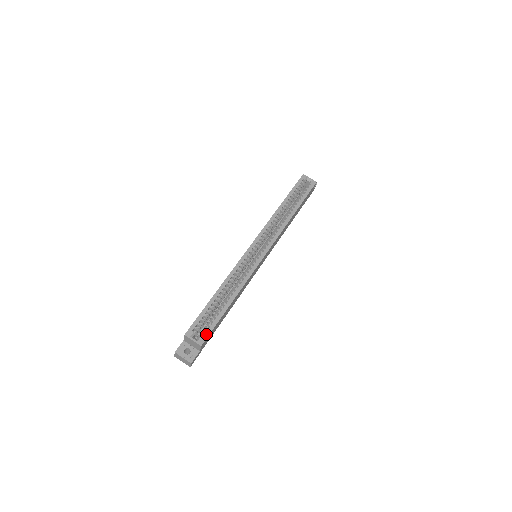
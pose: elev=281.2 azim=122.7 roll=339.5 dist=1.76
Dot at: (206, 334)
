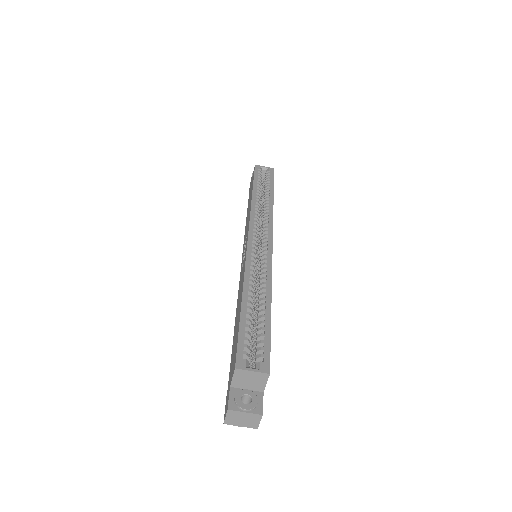
Dot at: (265, 355)
